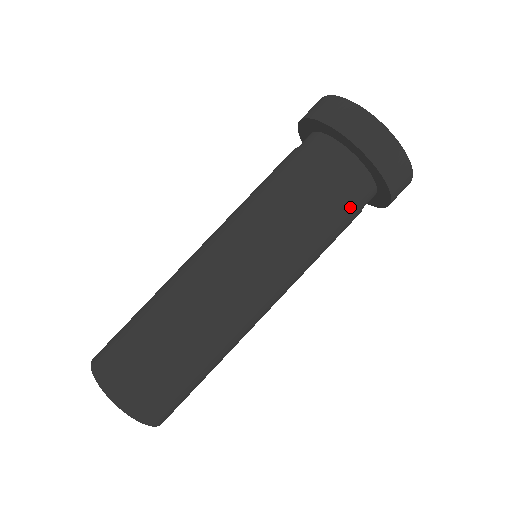
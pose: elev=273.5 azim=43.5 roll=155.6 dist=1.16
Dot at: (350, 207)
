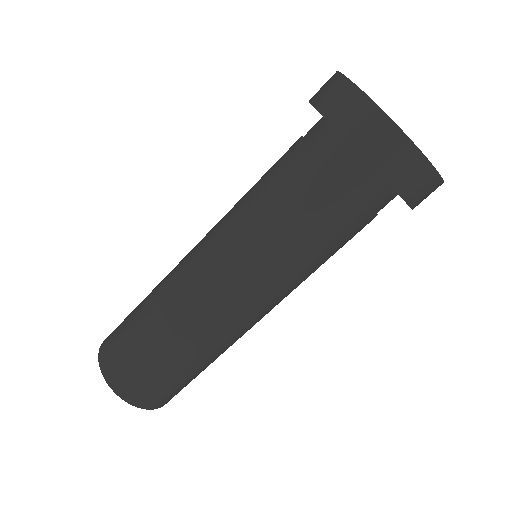
Dot at: (365, 224)
